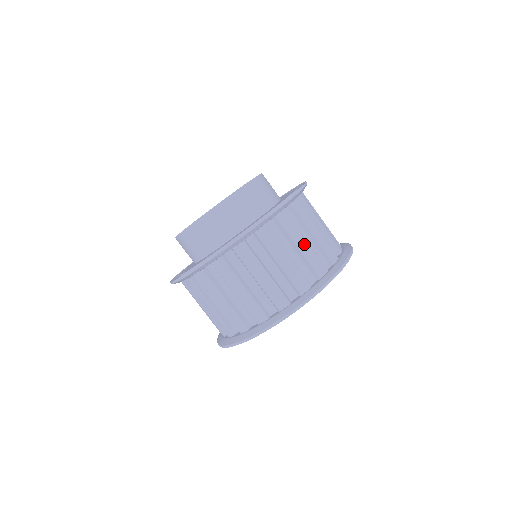
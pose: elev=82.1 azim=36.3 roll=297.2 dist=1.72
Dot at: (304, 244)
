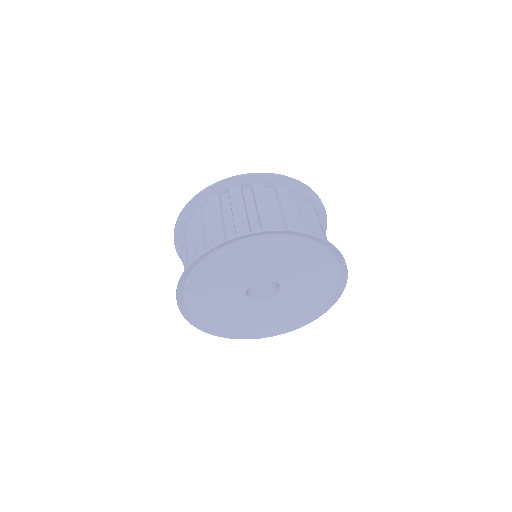
Dot at: (290, 210)
